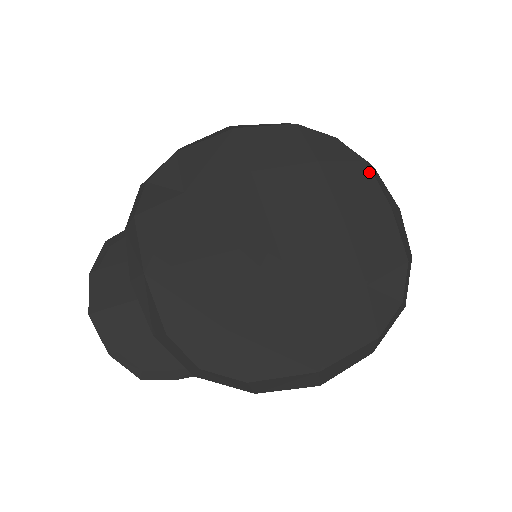
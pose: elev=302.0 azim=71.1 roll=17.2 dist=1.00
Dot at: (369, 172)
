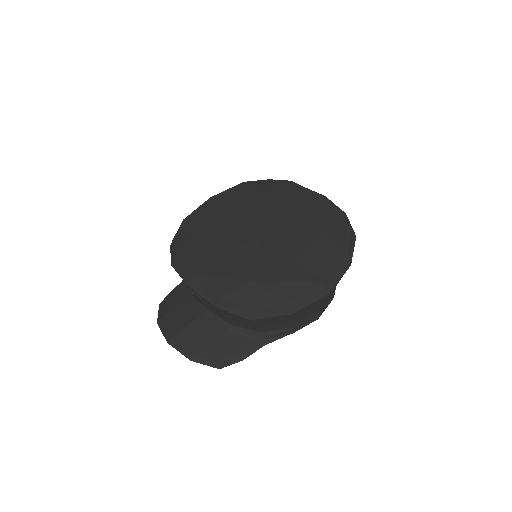
Dot at: (296, 185)
